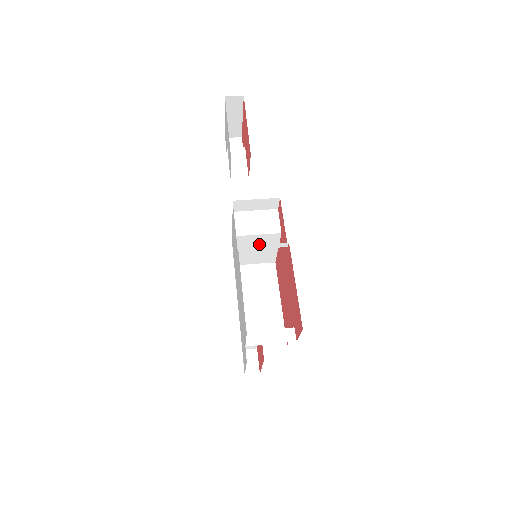
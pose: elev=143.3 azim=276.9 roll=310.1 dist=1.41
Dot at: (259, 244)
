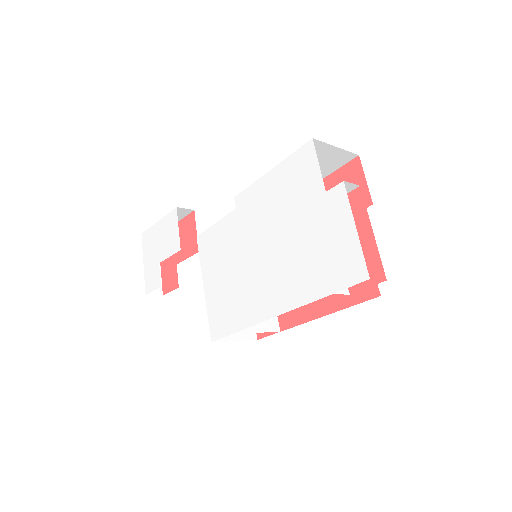
Dot at: occluded
